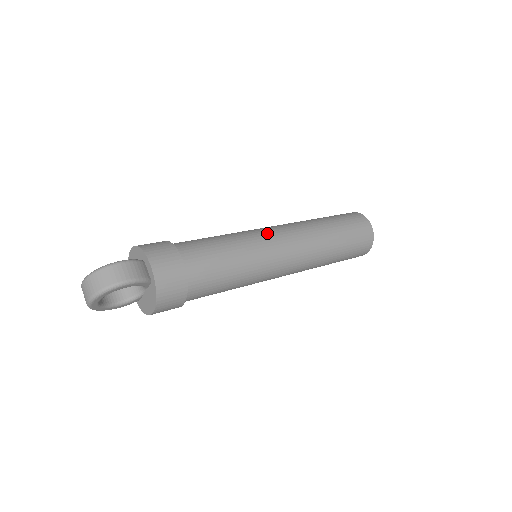
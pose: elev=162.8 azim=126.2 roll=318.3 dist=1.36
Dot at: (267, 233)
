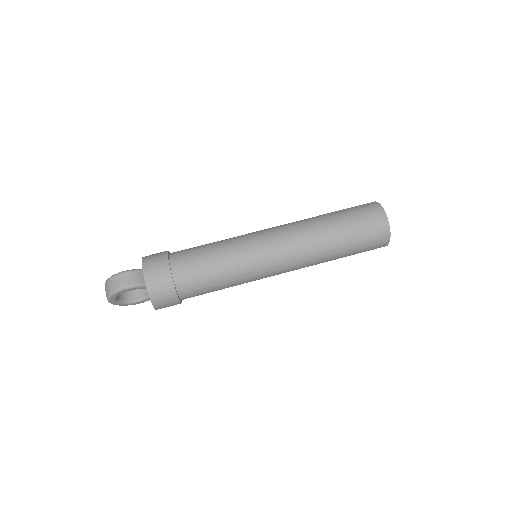
Dot at: (258, 236)
